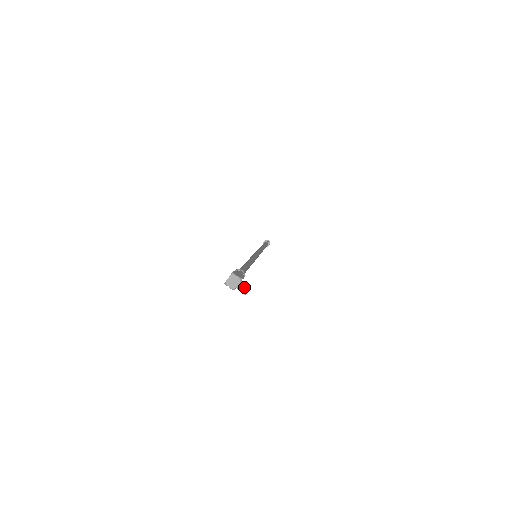
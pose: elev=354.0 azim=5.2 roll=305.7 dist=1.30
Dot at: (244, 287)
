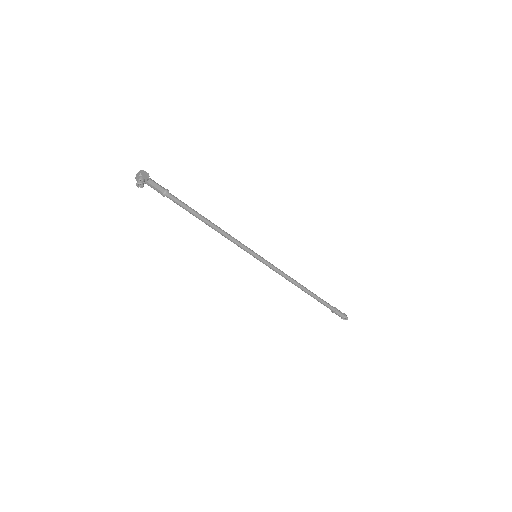
Dot at: (139, 181)
